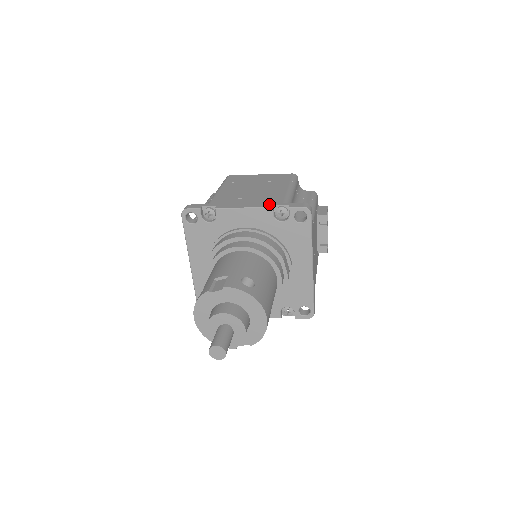
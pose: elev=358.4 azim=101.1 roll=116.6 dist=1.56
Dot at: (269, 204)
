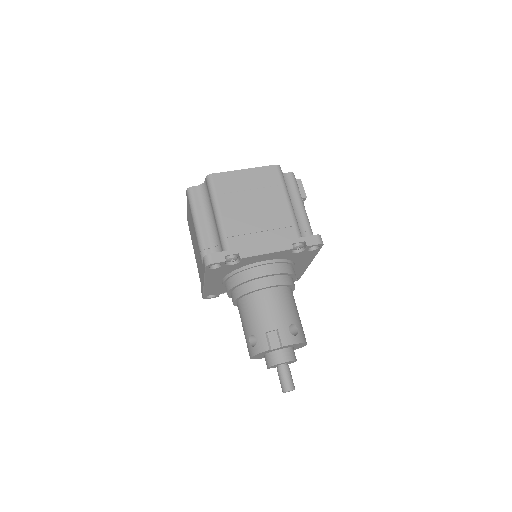
Dot at: (287, 243)
